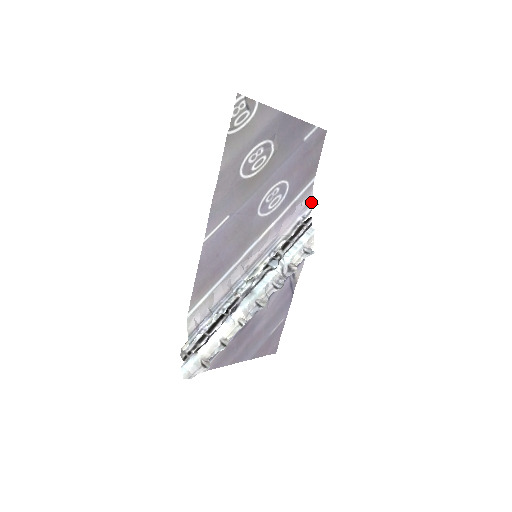
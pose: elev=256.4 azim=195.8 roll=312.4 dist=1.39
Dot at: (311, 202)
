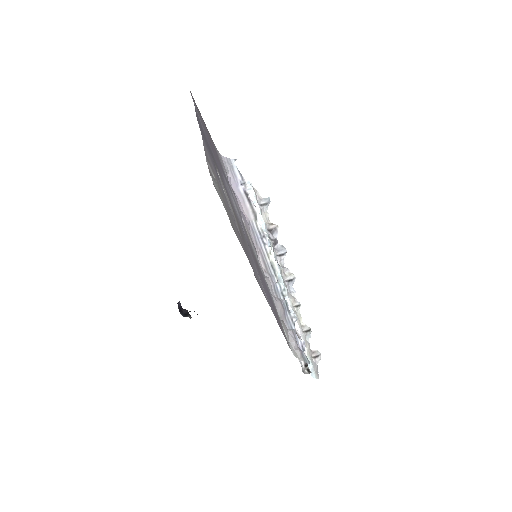
Dot at: (230, 164)
